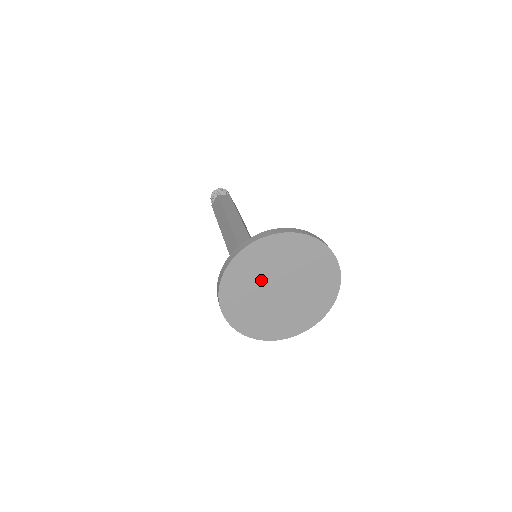
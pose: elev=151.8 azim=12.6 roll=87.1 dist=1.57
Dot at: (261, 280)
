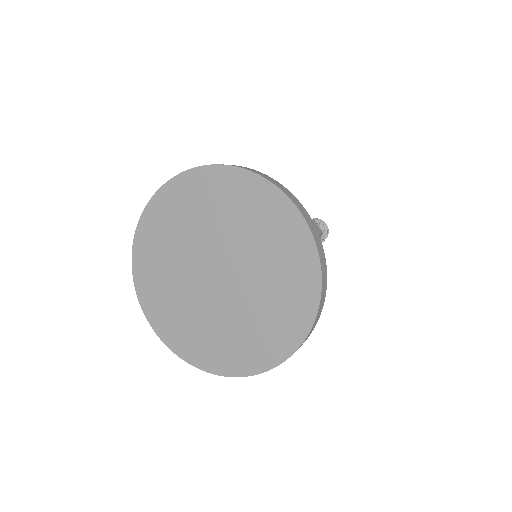
Dot at: (184, 255)
